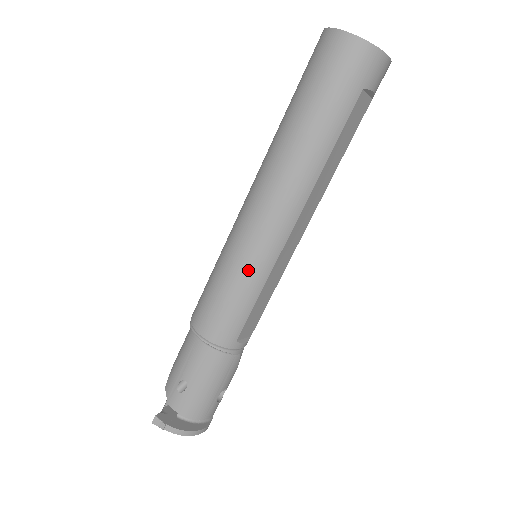
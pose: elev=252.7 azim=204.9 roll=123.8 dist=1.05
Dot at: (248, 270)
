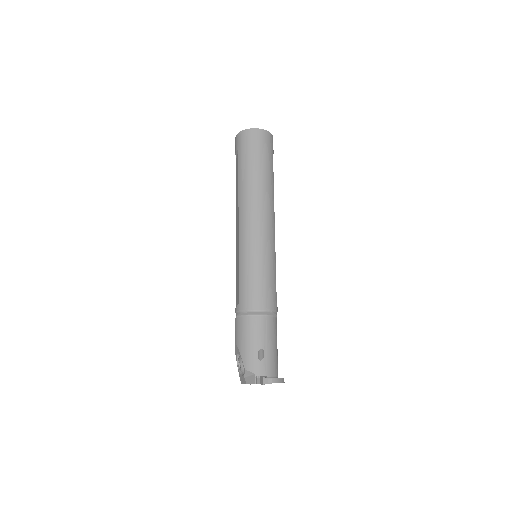
Dot at: (268, 255)
